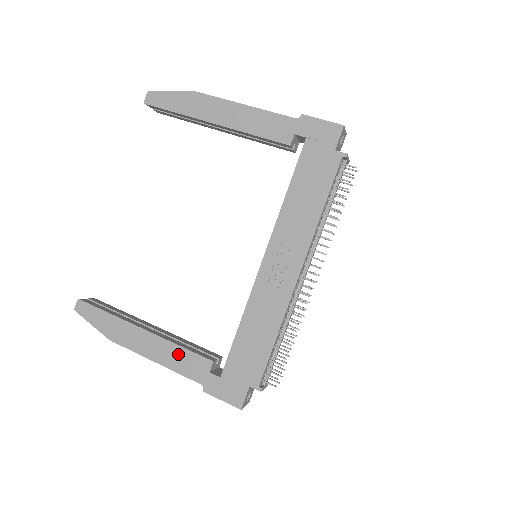
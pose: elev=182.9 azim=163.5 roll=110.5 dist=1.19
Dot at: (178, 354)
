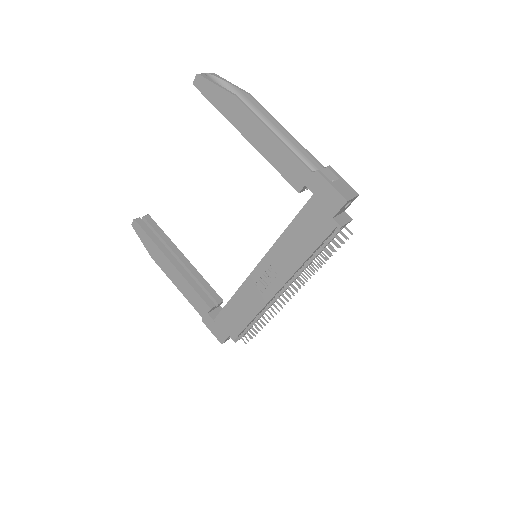
Dot at: (191, 292)
